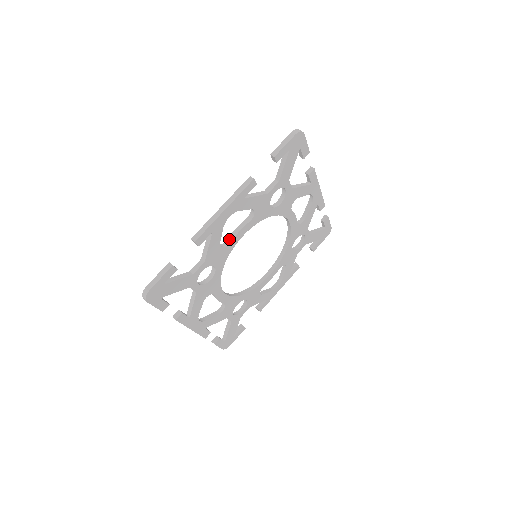
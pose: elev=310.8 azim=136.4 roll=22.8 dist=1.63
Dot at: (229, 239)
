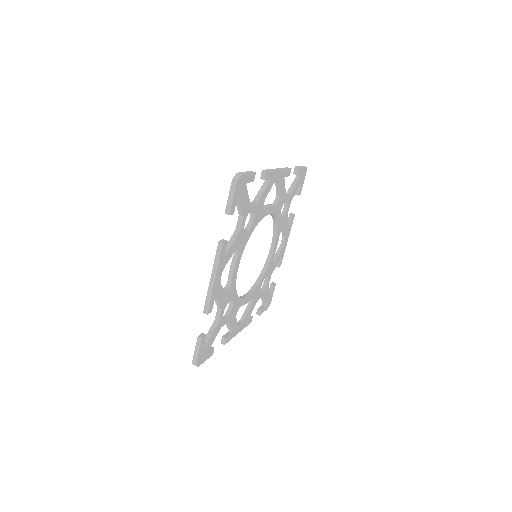
Dot at: (229, 279)
